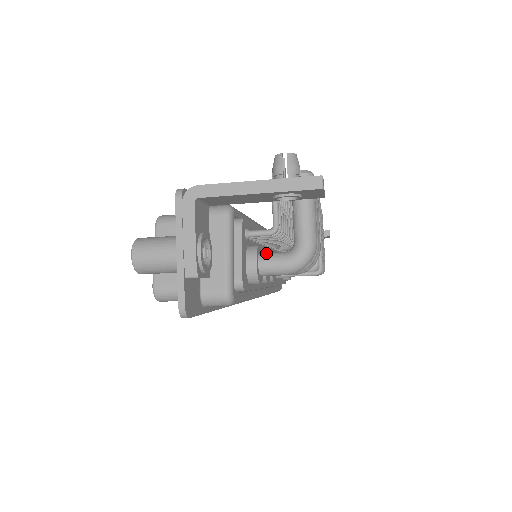
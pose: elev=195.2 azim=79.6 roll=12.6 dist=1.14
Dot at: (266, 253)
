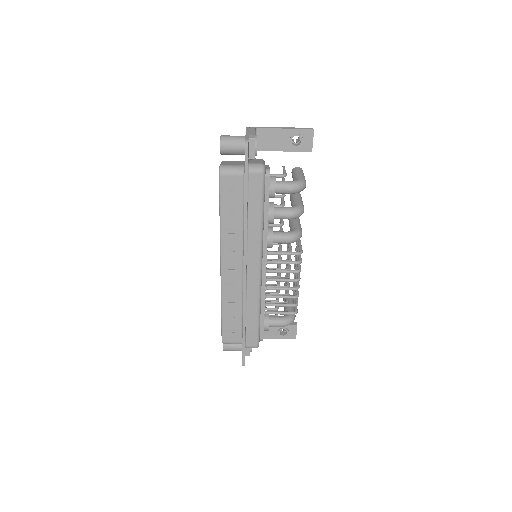
Dot at: occluded
